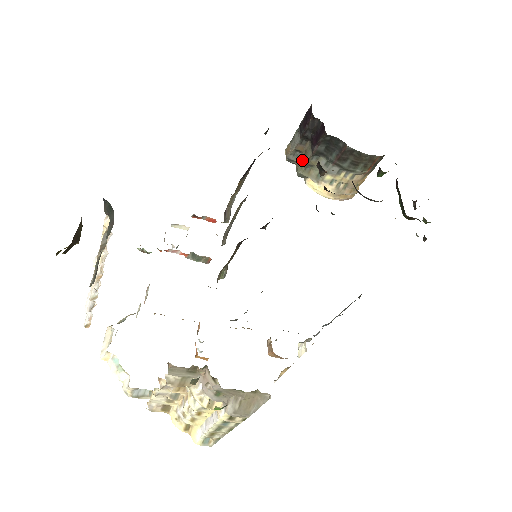
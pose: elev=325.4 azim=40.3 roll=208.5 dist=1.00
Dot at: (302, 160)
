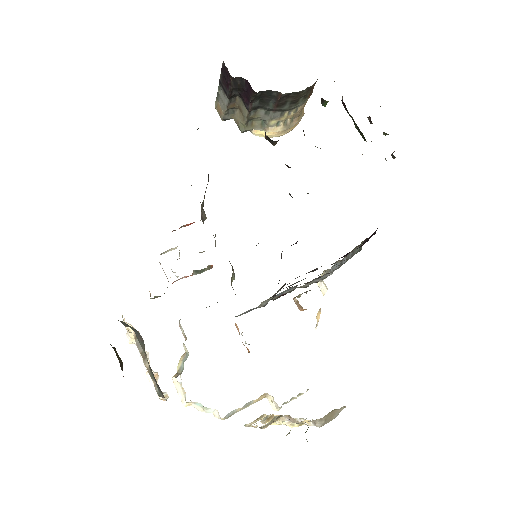
Dot at: (239, 117)
